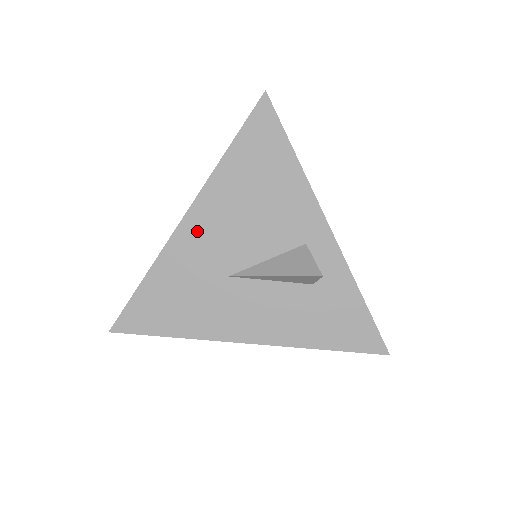
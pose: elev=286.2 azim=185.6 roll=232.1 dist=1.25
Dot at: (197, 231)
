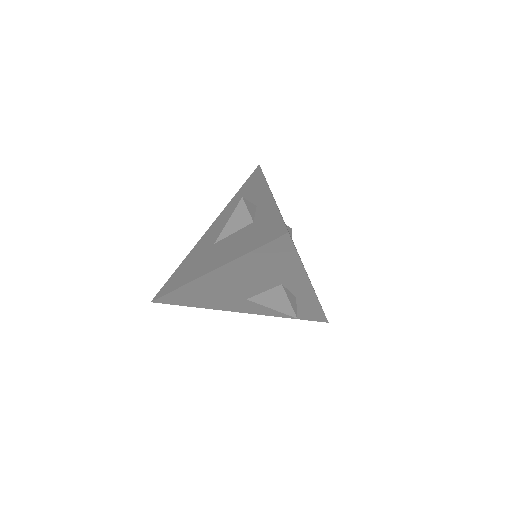
Dot at: (210, 233)
